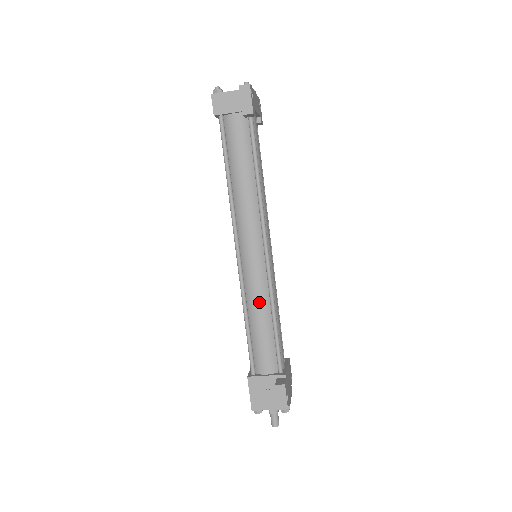
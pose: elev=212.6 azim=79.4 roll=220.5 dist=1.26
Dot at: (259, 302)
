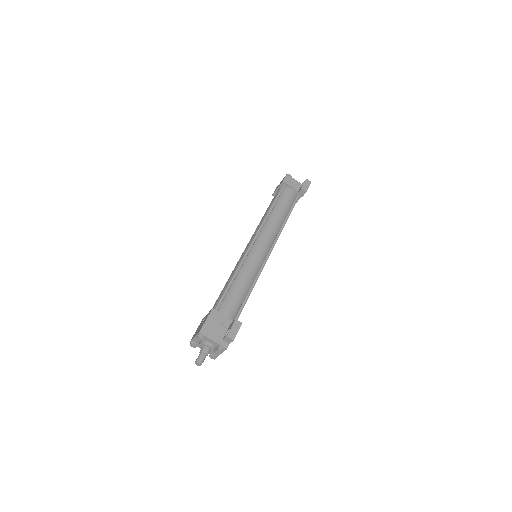
Dot at: (249, 273)
